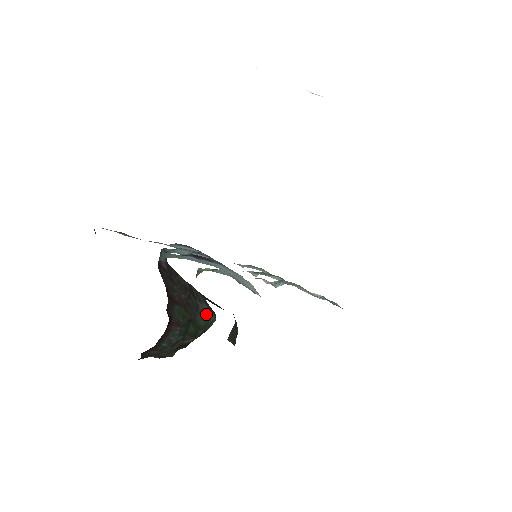
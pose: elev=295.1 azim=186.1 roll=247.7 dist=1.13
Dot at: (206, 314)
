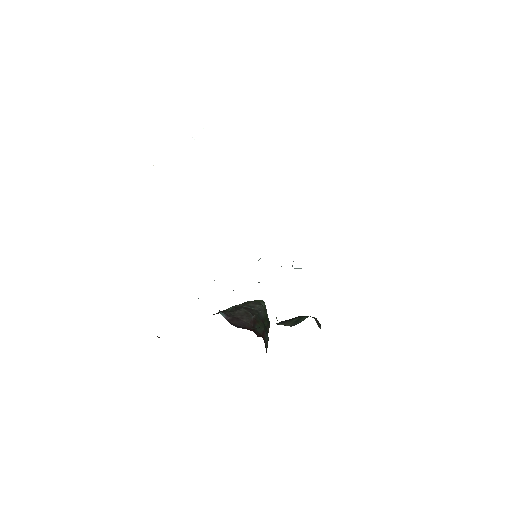
Dot at: (262, 308)
